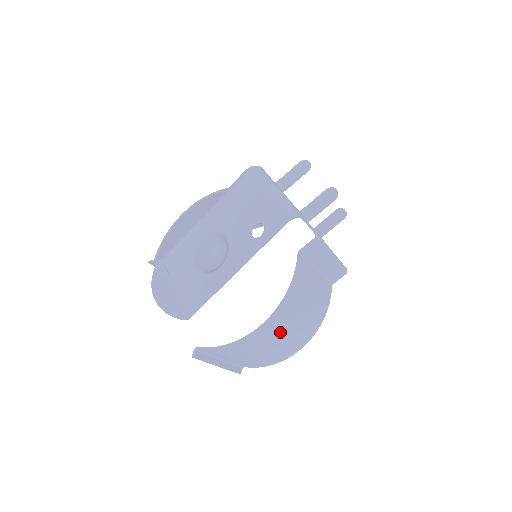
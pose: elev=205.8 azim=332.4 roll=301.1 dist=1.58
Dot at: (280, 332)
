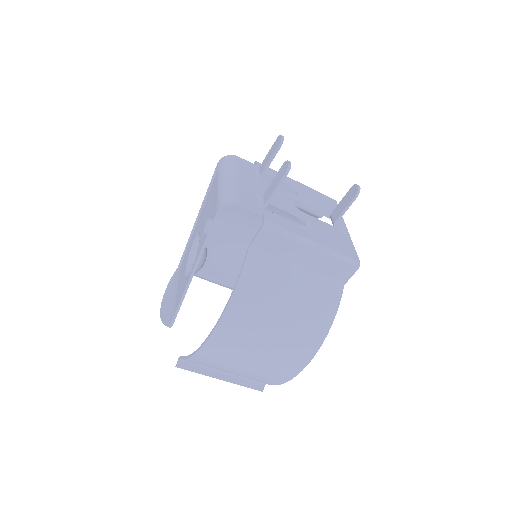
Dot at: (248, 342)
